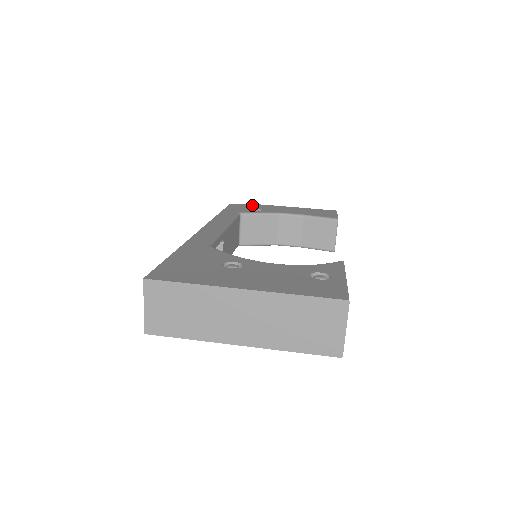
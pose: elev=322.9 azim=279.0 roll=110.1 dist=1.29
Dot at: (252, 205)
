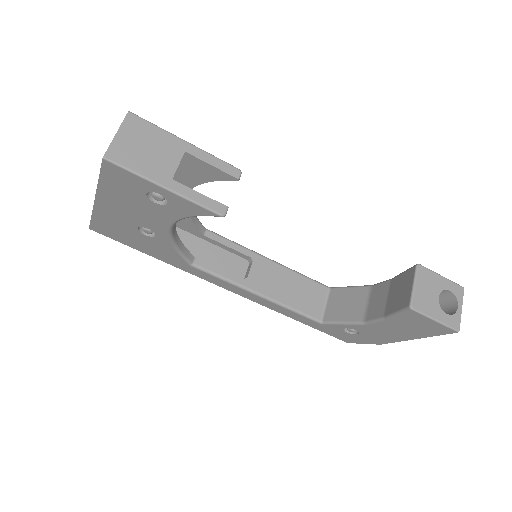
Dot at: occluded
